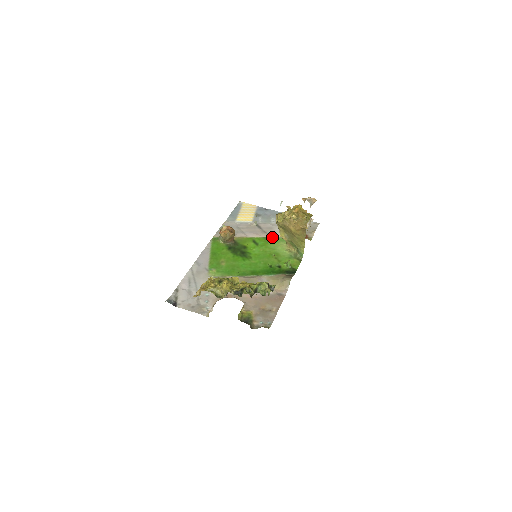
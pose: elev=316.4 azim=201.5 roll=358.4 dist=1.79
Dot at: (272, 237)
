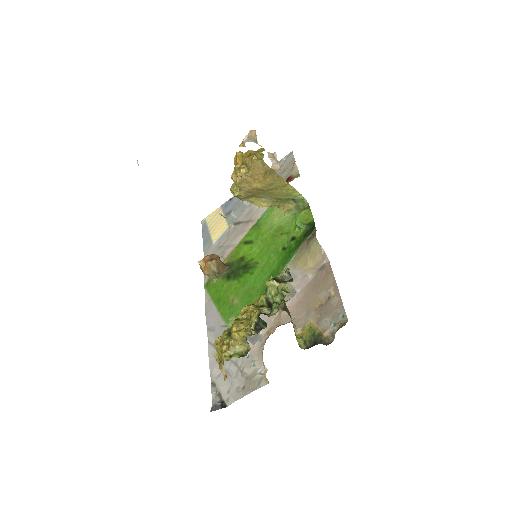
Dot at: (259, 218)
